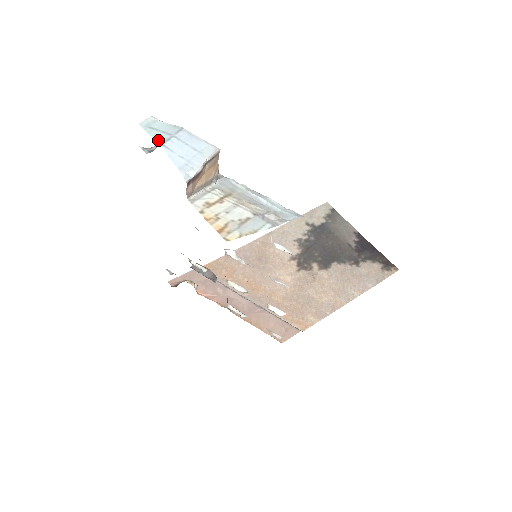
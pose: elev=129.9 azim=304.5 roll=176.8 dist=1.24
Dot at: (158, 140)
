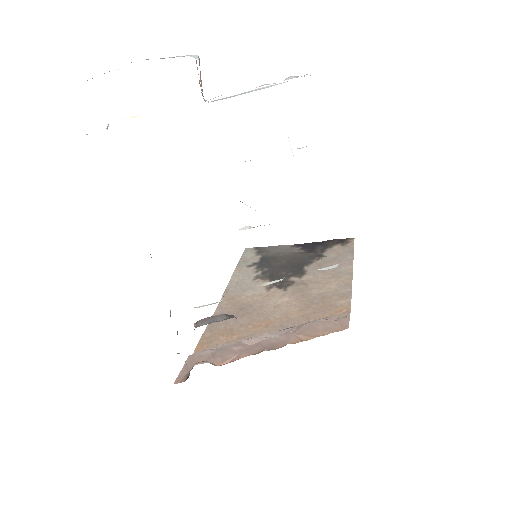
Dot at: occluded
